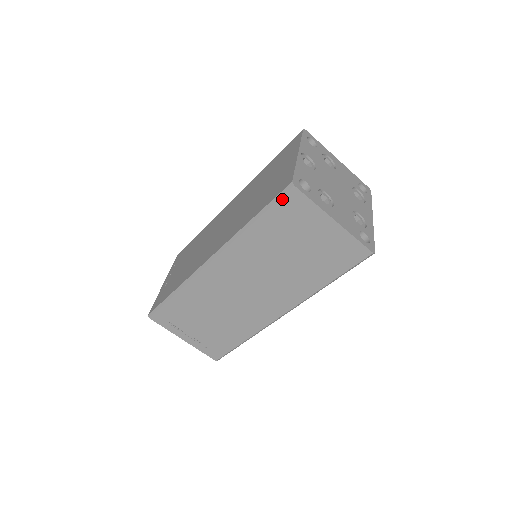
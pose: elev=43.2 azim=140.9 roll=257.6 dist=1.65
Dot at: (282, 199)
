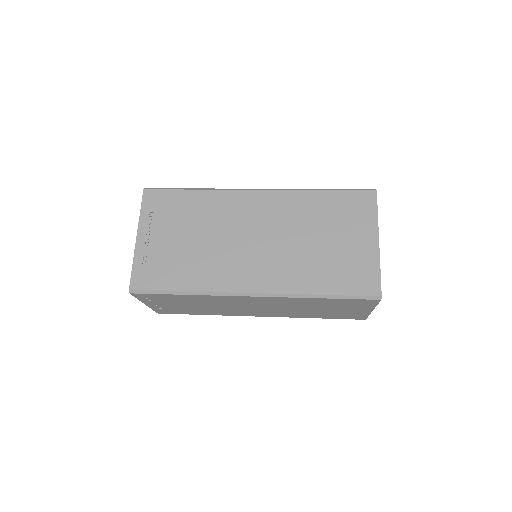
Dot at: (363, 300)
